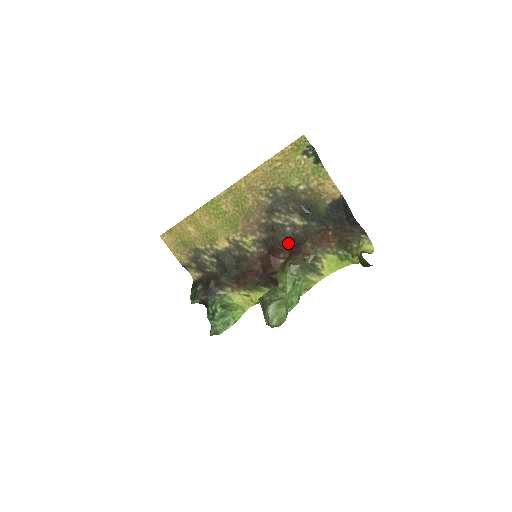
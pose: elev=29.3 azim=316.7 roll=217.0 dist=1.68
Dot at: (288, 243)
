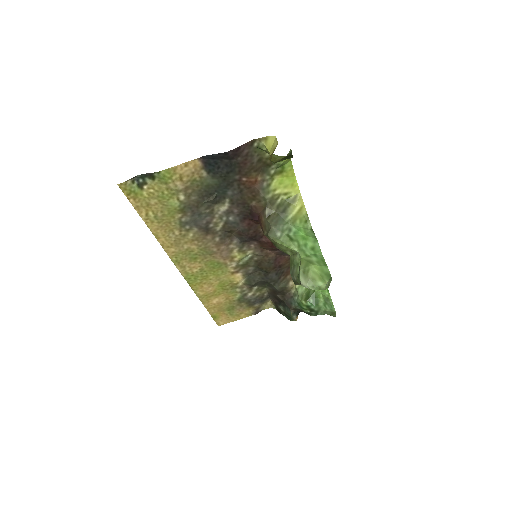
Dot at: (248, 222)
